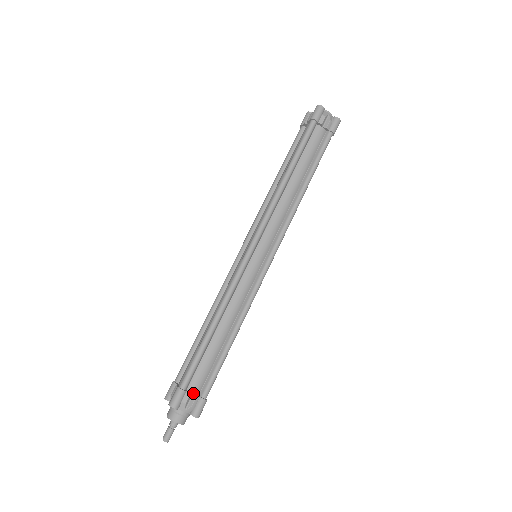
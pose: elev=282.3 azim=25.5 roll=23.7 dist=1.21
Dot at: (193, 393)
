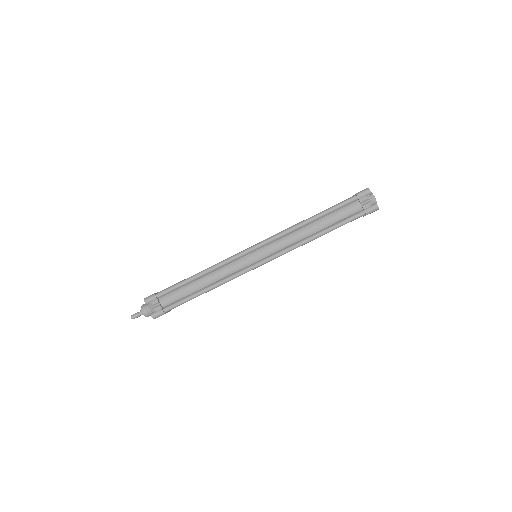
Dot at: occluded
